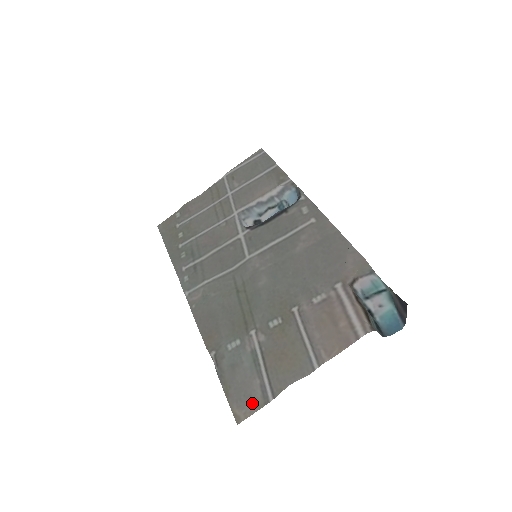
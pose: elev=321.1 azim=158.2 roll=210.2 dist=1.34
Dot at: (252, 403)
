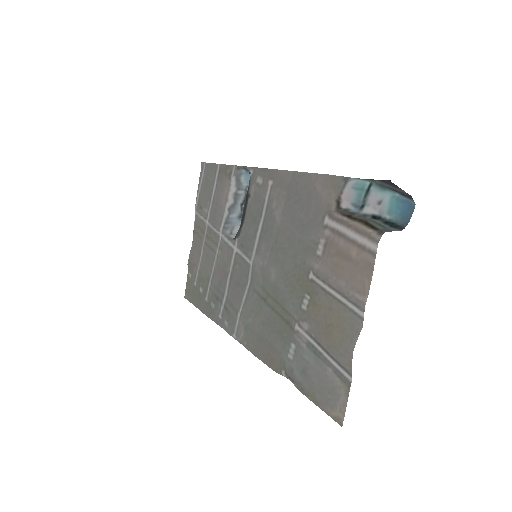
Dot at: (339, 395)
